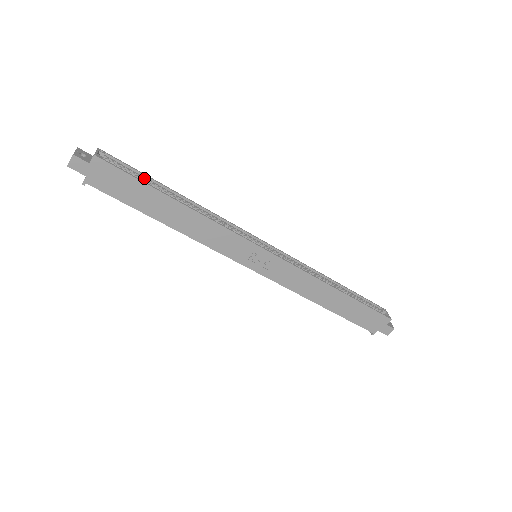
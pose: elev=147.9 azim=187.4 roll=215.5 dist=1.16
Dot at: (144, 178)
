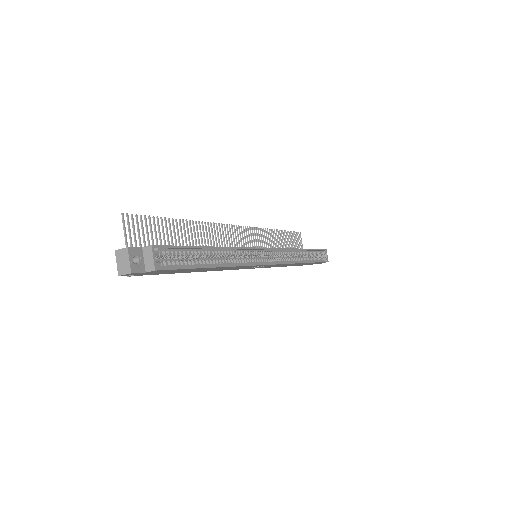
Dot at: (190, 252)
